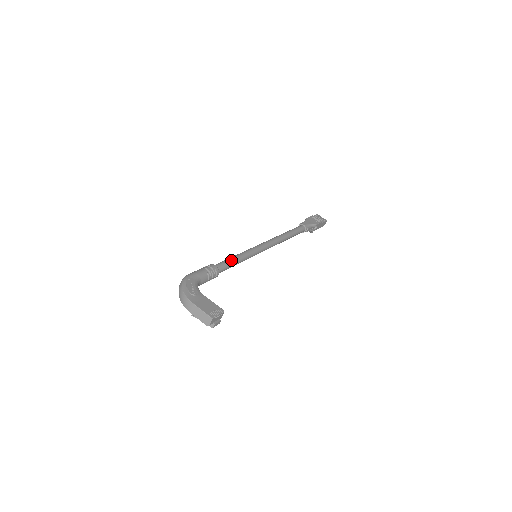
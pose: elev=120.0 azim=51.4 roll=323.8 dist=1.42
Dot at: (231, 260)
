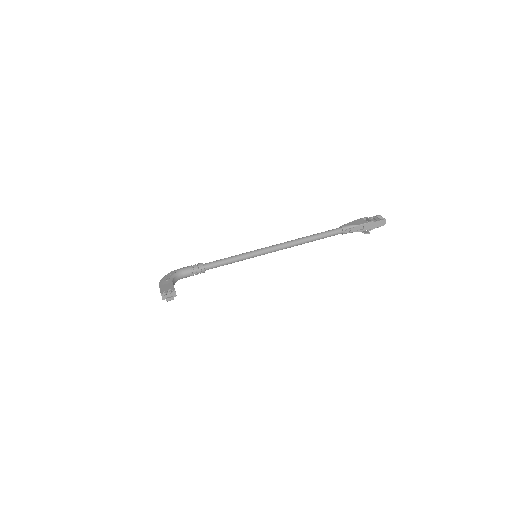
Dot at: (223, 259)
